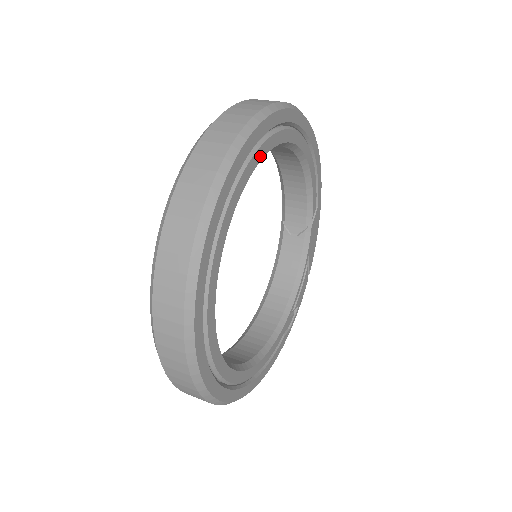
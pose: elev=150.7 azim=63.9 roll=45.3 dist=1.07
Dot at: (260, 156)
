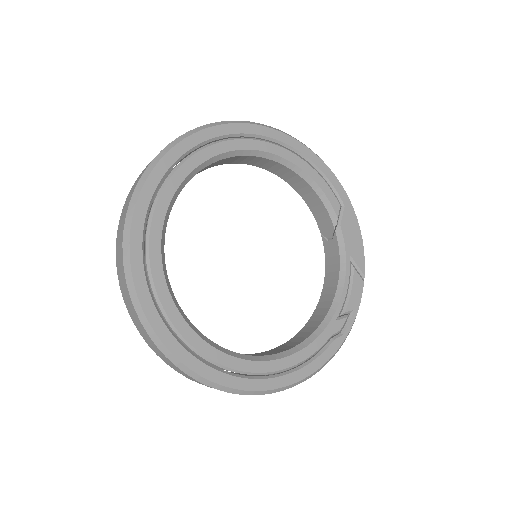
Dot at: (195, 163)
